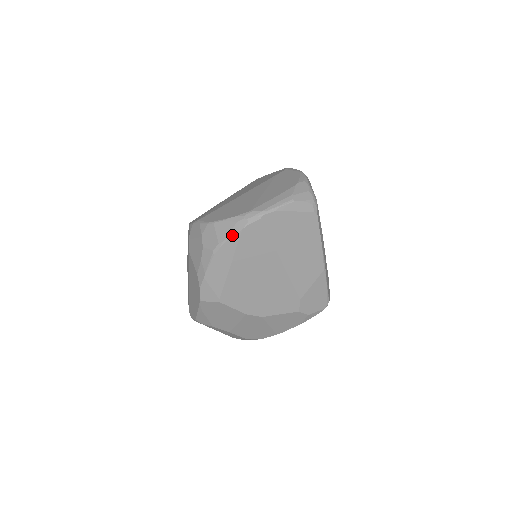
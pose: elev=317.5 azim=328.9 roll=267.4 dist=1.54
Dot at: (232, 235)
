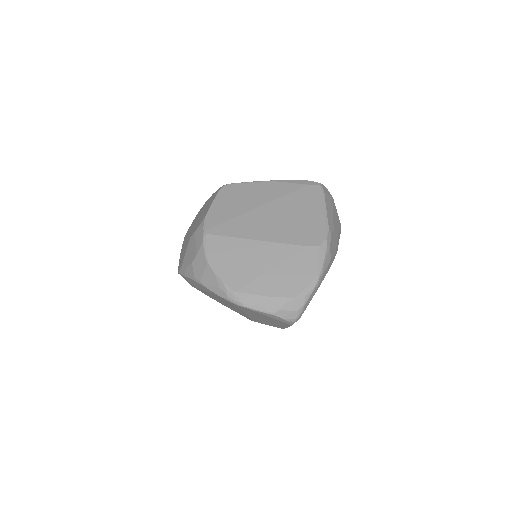
Dot at: (211, 290)
